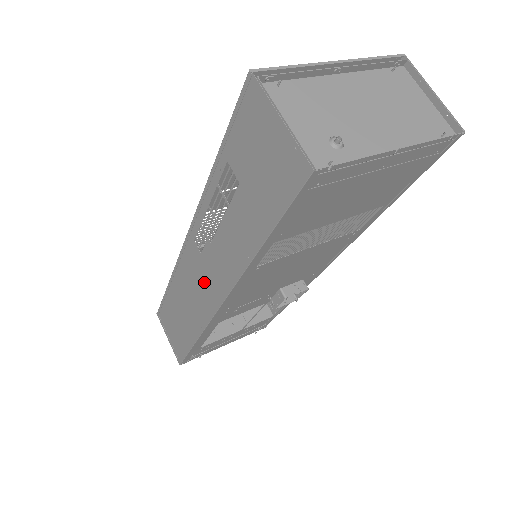
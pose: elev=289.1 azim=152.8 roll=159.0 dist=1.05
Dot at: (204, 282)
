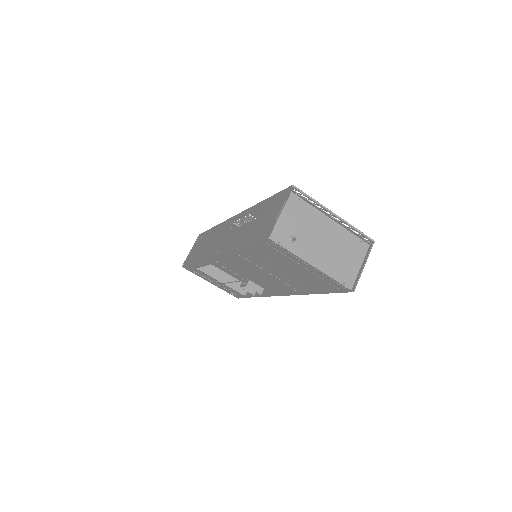
Dot at: (221, 240)
